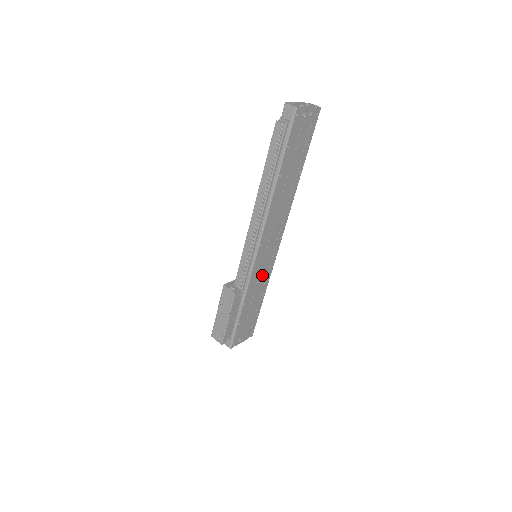
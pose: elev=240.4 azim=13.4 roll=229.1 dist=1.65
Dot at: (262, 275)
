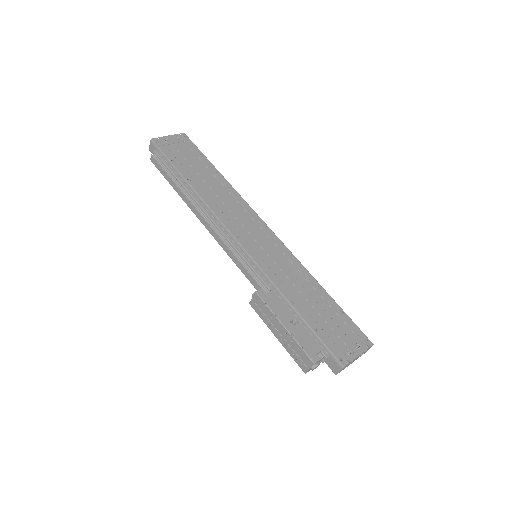
Dot at: (283, 266)
